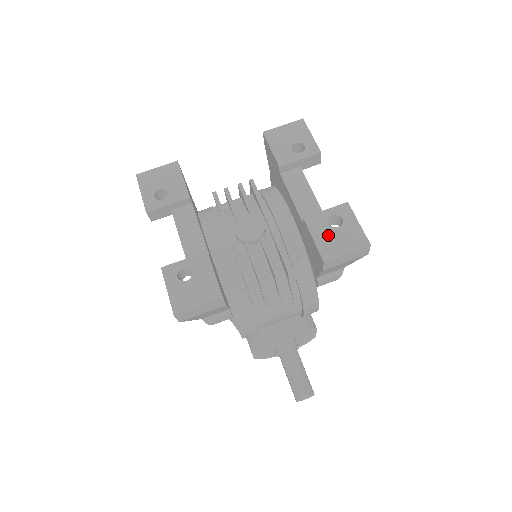
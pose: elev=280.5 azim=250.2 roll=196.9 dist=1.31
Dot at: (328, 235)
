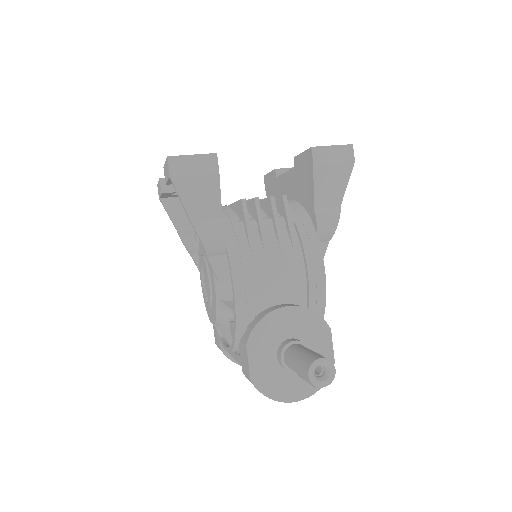
Dot at: occluded
